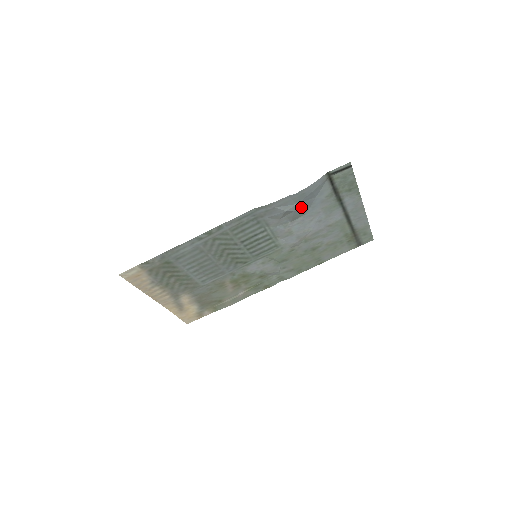
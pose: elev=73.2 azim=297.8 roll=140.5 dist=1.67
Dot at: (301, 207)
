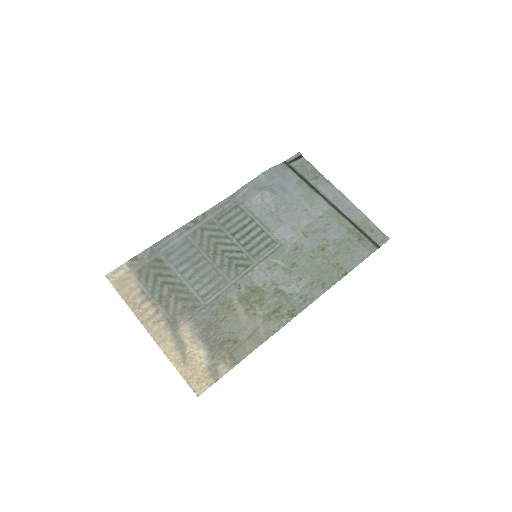
Dot at: (276, 191)
